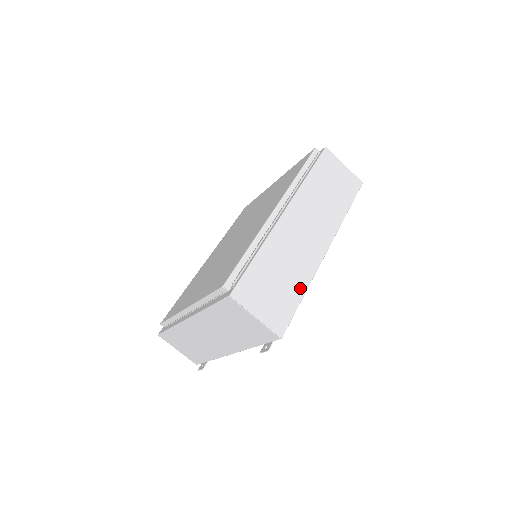
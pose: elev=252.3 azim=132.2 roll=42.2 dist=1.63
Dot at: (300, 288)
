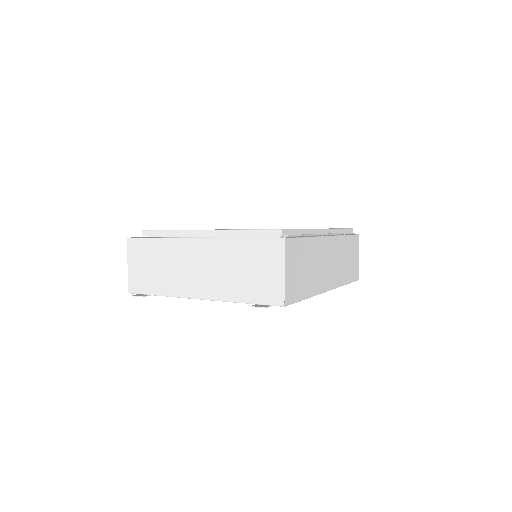
Dot at: (309, 291)
